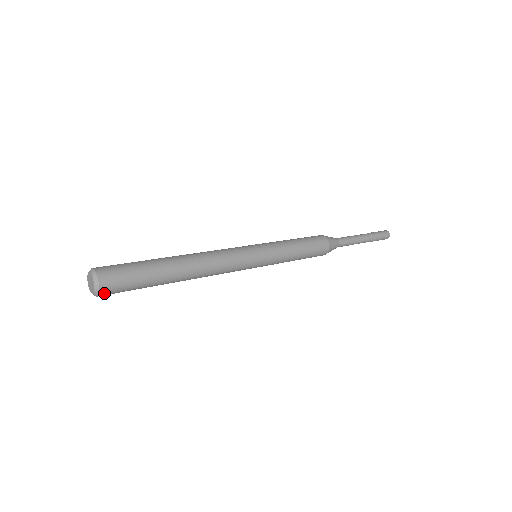
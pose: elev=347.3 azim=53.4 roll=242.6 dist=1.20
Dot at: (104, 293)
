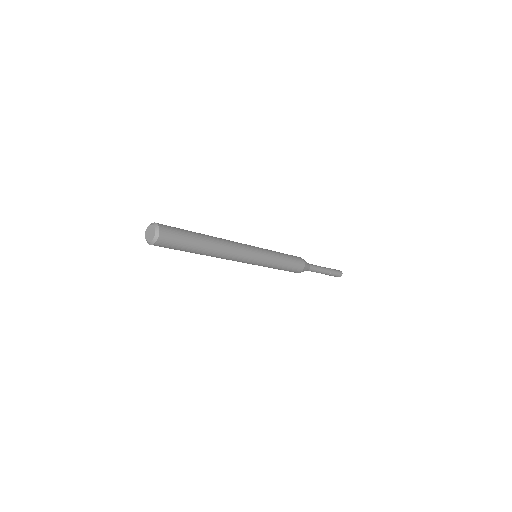
Dot at: (157, 244)
